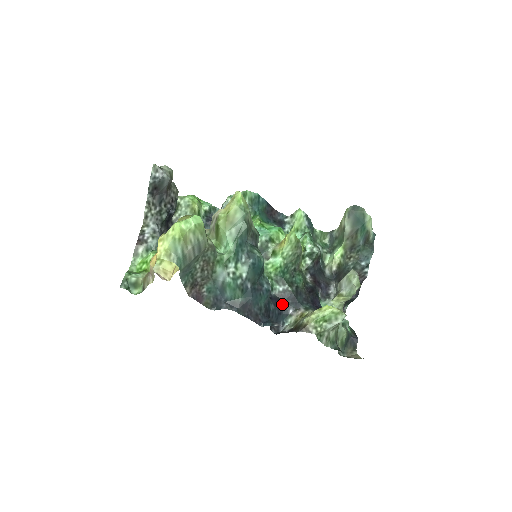
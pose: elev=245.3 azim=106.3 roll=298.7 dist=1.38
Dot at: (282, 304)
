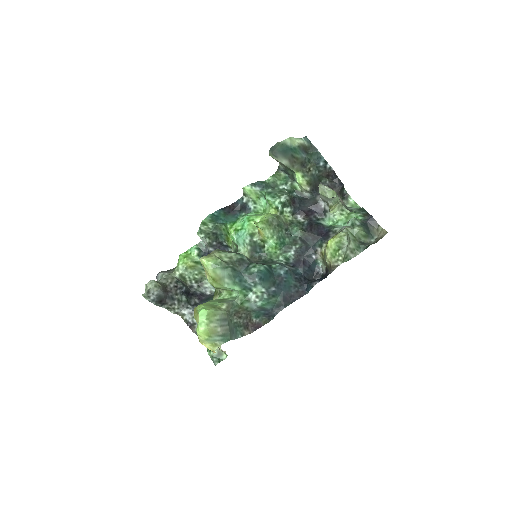
Dot at: (304, 260)
